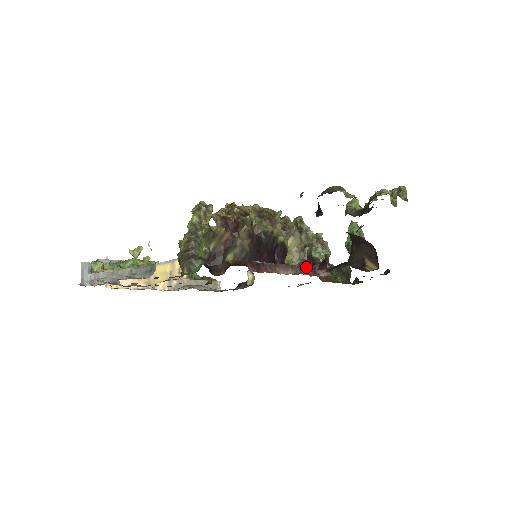
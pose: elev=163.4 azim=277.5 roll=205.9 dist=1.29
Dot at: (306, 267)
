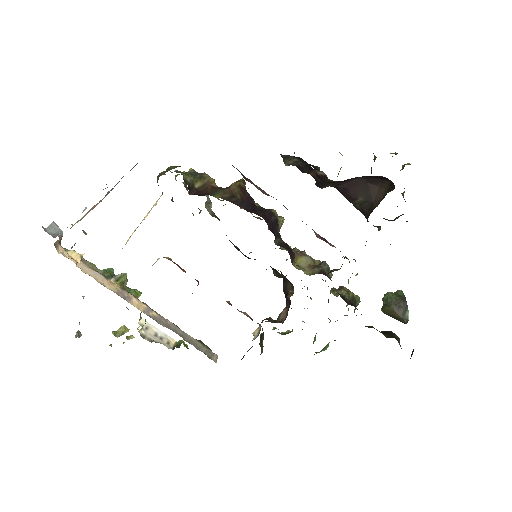
Dot at: (312, 229)
